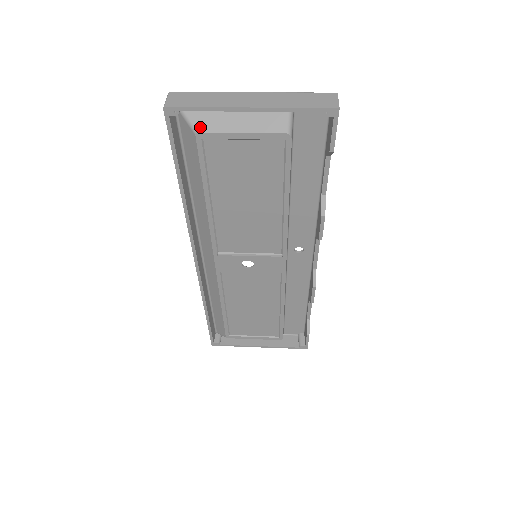
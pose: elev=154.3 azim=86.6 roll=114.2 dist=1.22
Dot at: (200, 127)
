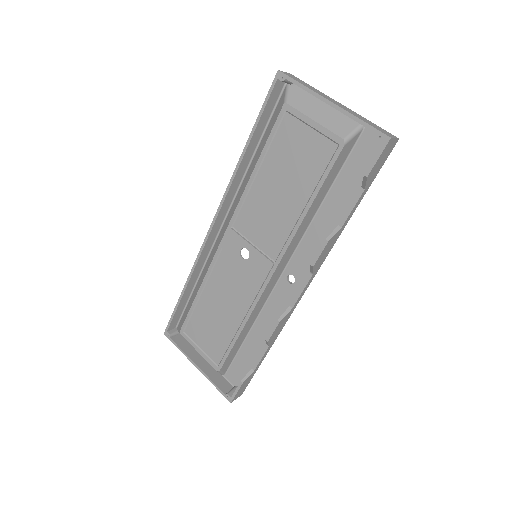
Dot at: (291, 101)
